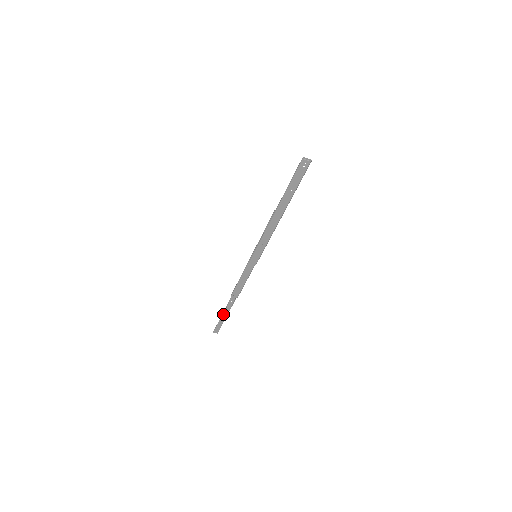
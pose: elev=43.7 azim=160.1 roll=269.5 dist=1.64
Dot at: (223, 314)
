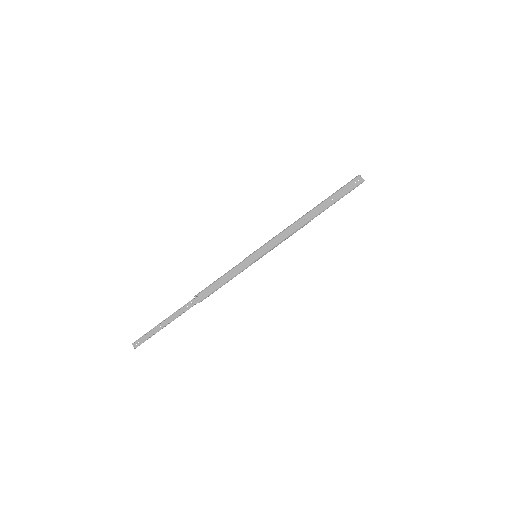
Dot at: (165, 321)
